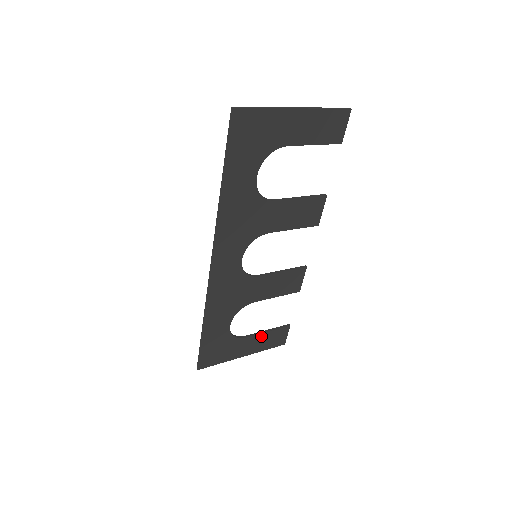
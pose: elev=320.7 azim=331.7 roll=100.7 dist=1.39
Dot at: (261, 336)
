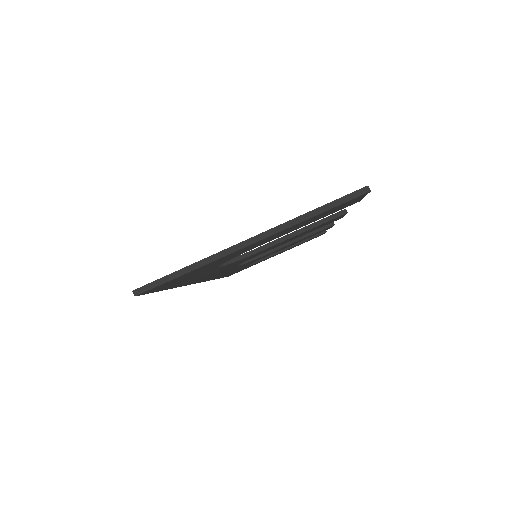
Dot at: (291, 247)
